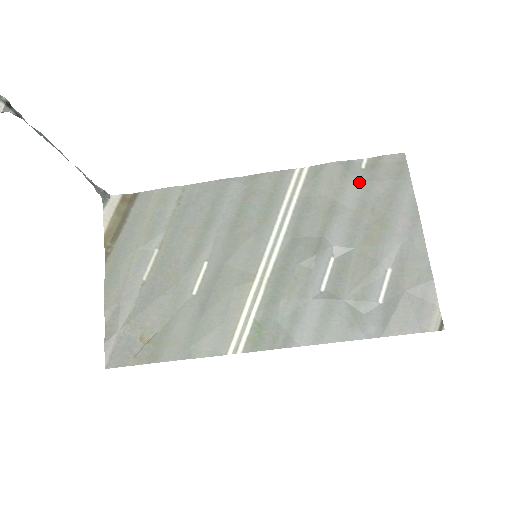
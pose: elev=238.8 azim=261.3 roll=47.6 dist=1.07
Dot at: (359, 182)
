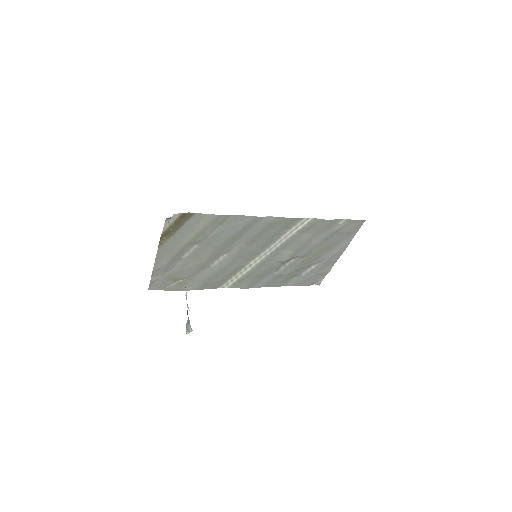
Dot at: (332, 231)
